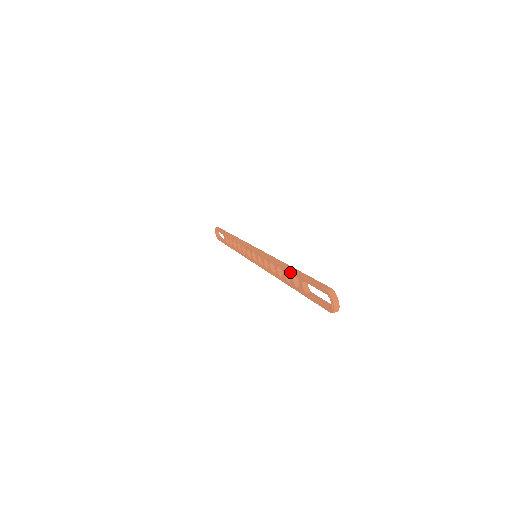
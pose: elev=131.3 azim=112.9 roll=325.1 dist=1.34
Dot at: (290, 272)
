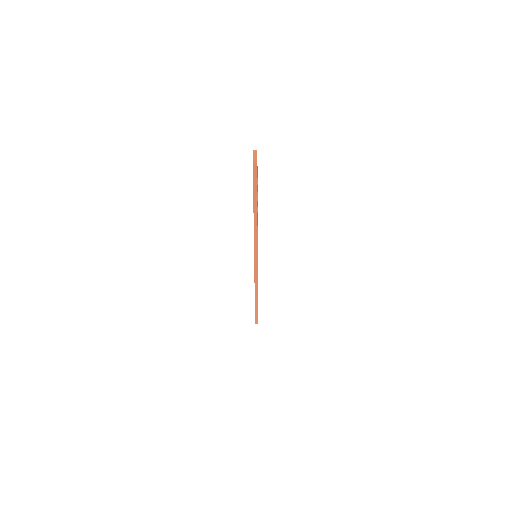
Dot at: occluded
